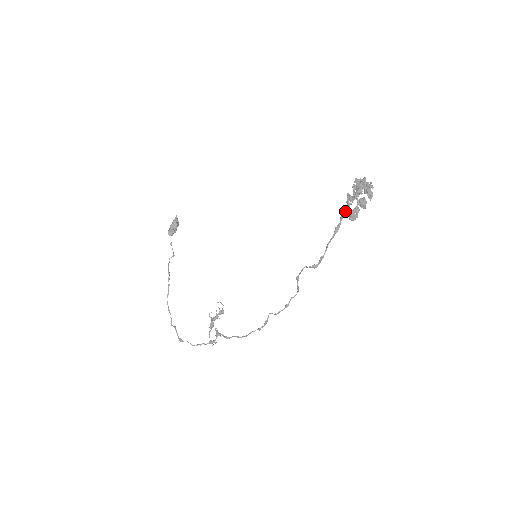
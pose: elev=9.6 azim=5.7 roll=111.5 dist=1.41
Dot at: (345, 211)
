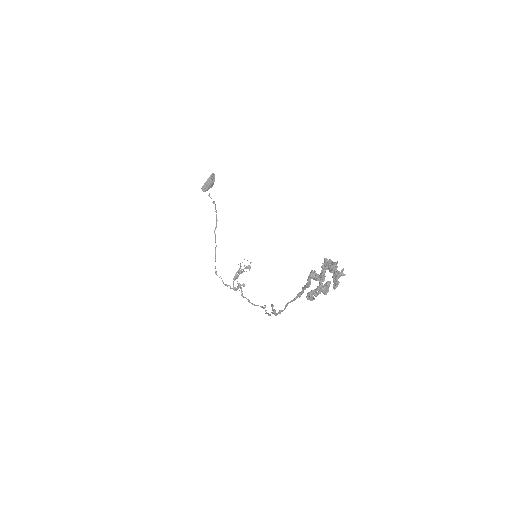
Dot at: (305, 287)
